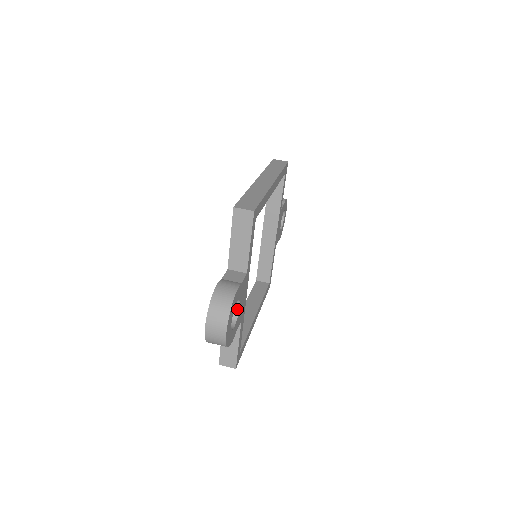
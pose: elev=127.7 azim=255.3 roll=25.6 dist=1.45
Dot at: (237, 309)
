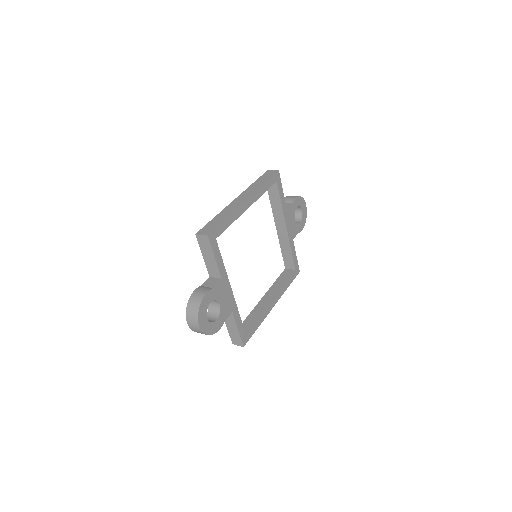
Dot at: (219, 306)
